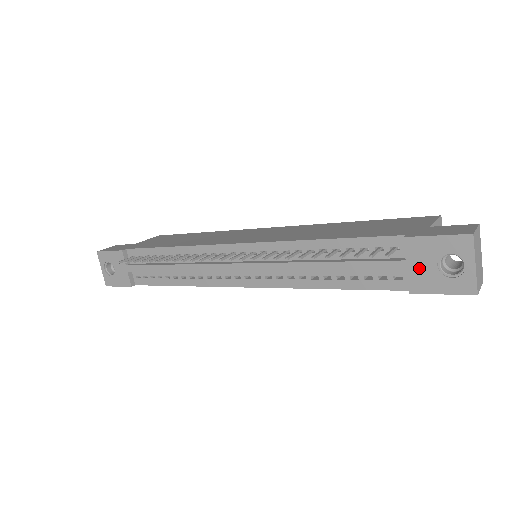
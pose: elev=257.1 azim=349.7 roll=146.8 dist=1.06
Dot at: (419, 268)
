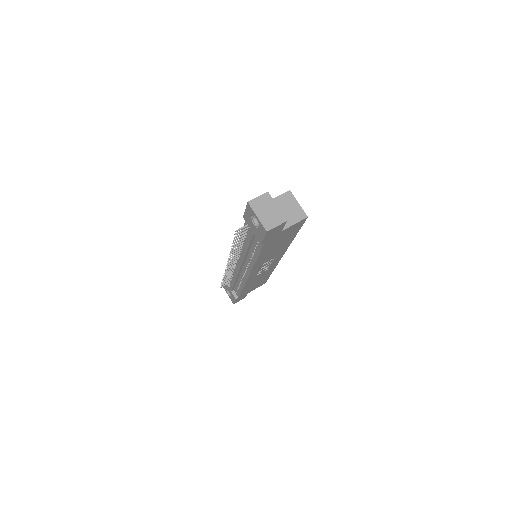
Dot at: (253, 230)
